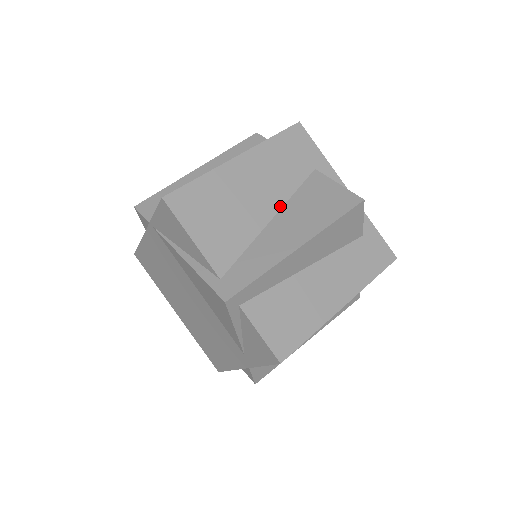
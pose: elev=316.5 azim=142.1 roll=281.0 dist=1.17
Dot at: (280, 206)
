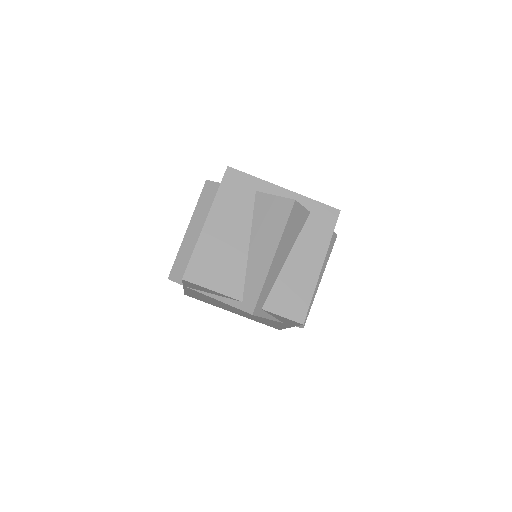
Dot at: (249, 233)
